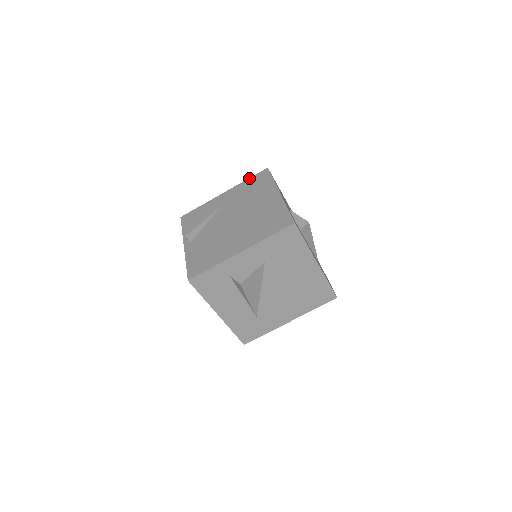
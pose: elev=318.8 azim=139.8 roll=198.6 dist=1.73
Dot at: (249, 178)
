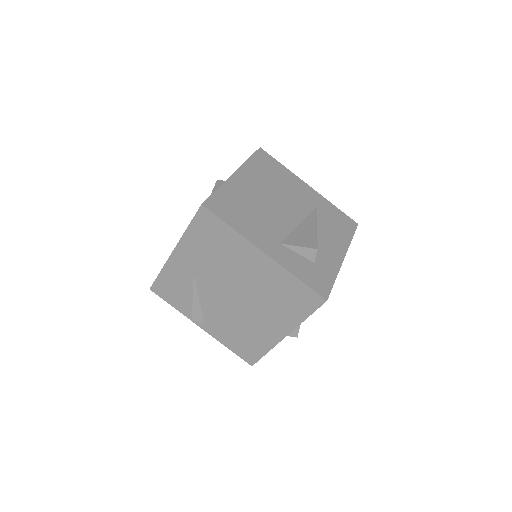
Dot at: (189, 226)
